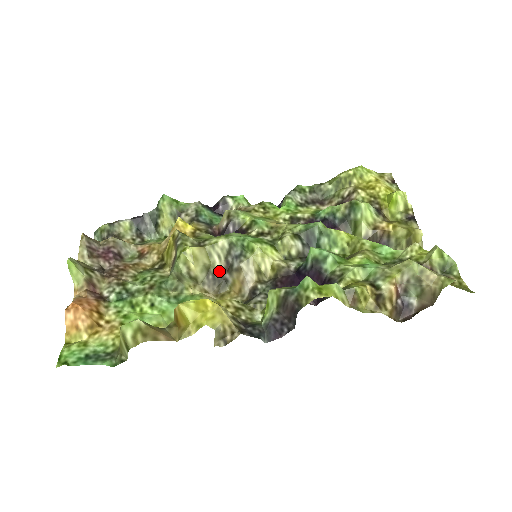
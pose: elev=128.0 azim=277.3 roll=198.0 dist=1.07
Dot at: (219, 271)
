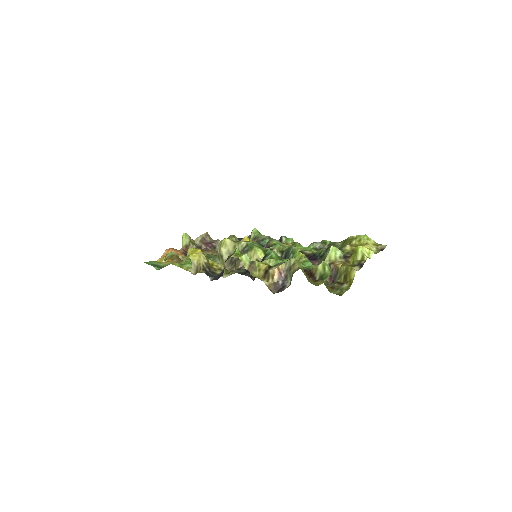
Dot at: (235, 257)
